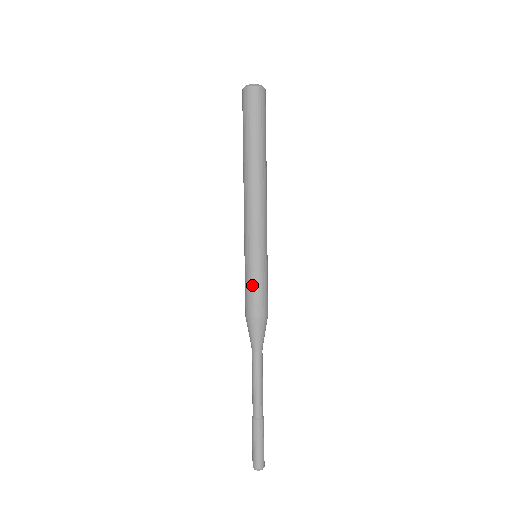
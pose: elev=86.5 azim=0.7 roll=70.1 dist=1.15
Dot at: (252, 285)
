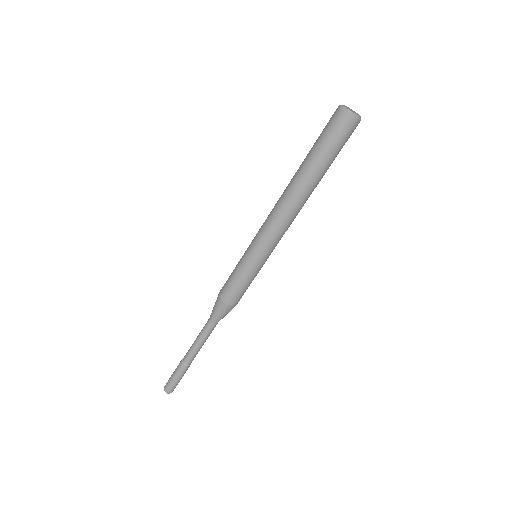
Dot at: (234, 275)
